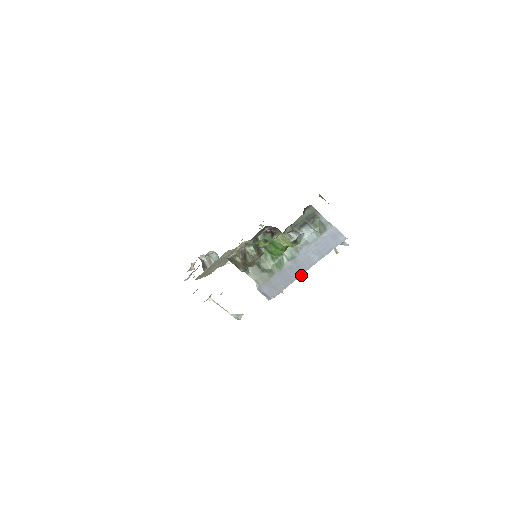
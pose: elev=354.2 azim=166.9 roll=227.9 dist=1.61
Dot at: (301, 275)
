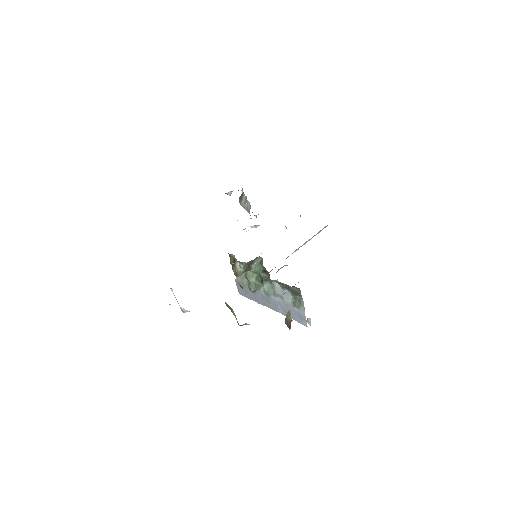
Dot at: (266, 306)
